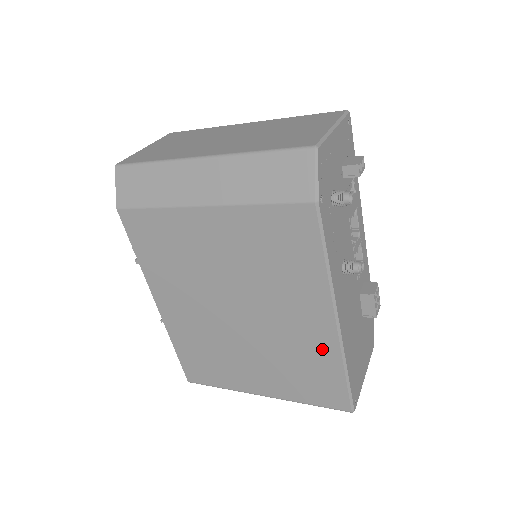
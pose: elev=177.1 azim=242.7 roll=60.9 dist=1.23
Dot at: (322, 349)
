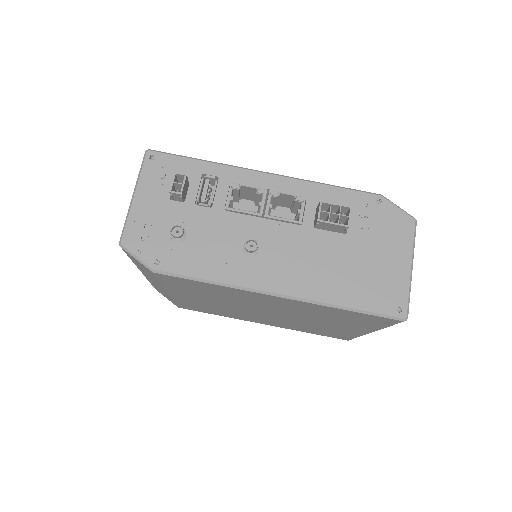
Dot at: (312, 307)
